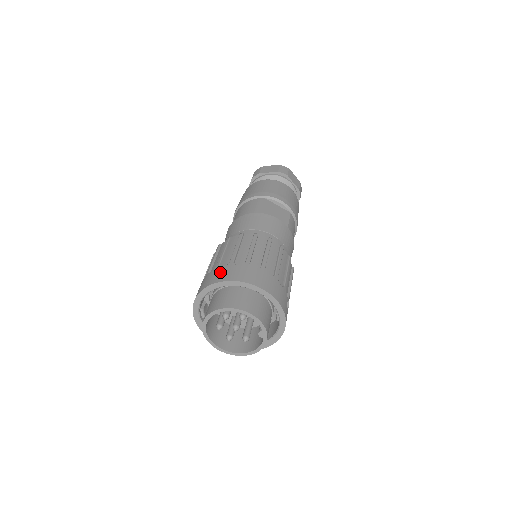
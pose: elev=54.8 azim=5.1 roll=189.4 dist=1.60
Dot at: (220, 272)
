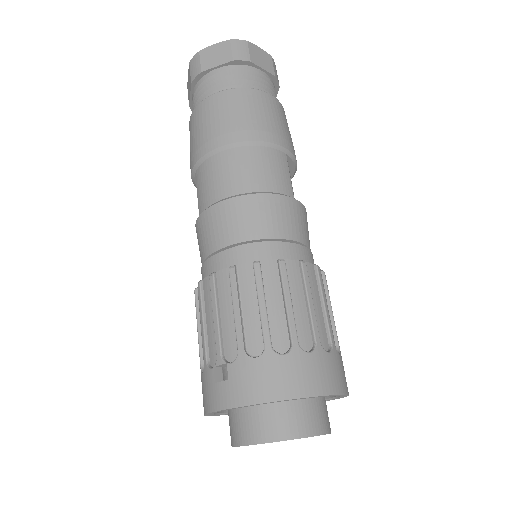
Dot at: (312, 368)
